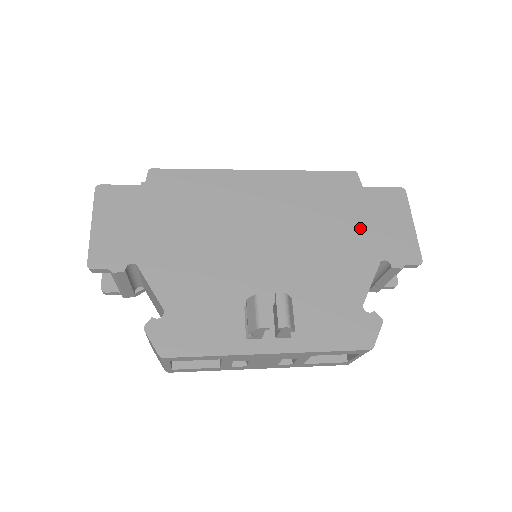
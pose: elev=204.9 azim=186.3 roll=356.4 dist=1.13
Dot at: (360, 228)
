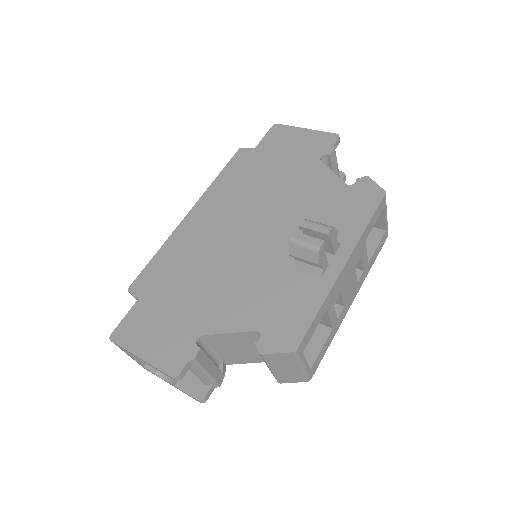
Dot at: (285, 163)
